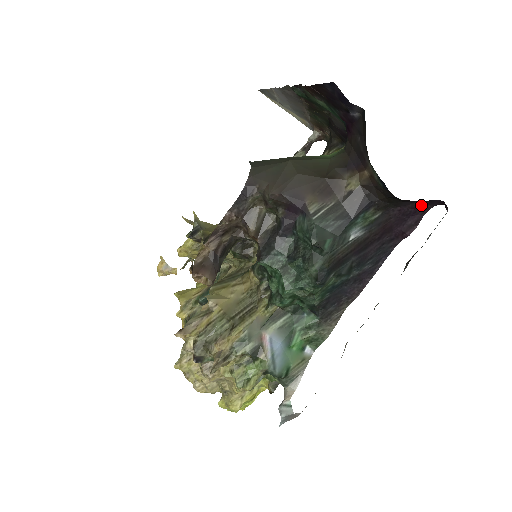
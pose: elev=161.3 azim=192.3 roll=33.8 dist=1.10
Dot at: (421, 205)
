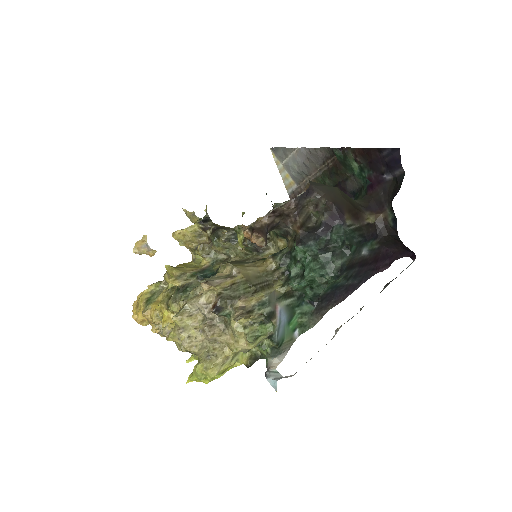
Dot at: (397, 253)
